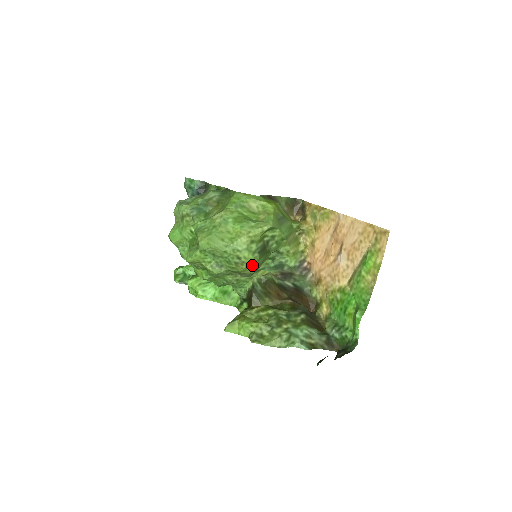
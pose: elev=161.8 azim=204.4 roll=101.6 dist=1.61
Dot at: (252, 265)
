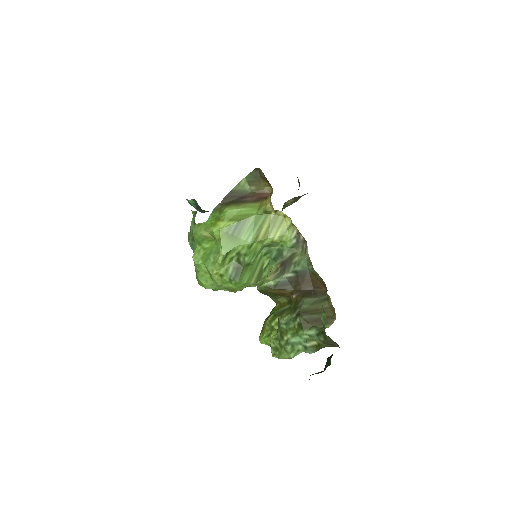
Dot at: (242, 285)
